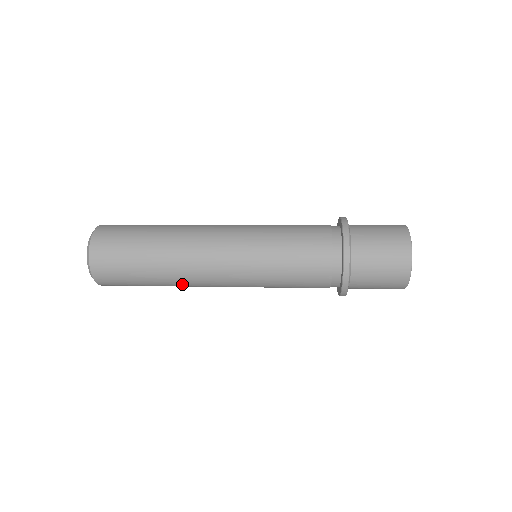
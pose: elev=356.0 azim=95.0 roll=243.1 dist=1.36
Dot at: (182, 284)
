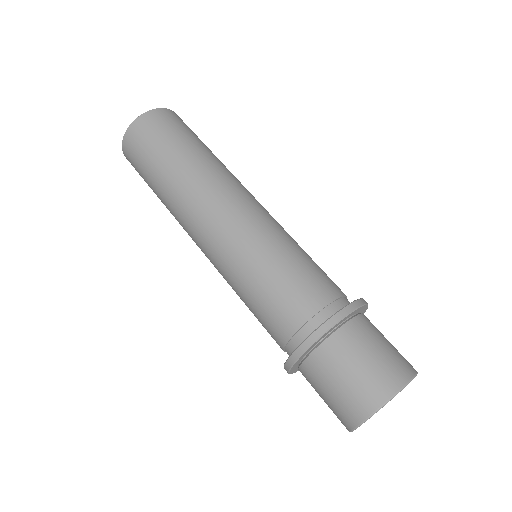
Dot at: occluded
